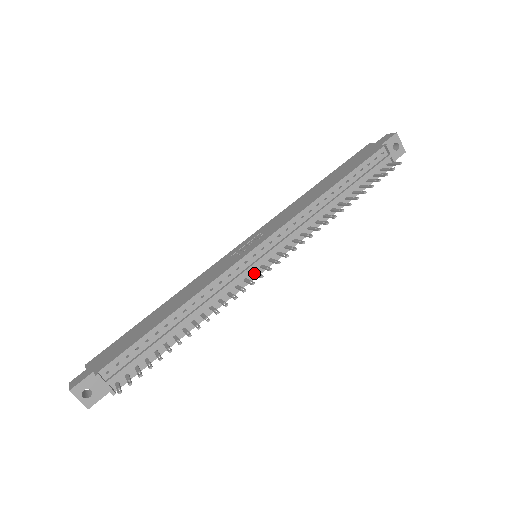
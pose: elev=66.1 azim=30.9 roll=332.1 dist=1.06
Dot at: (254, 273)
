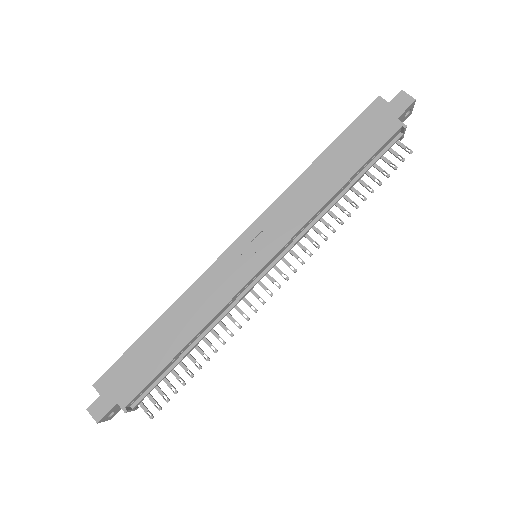
Dot at: (260, 284)
